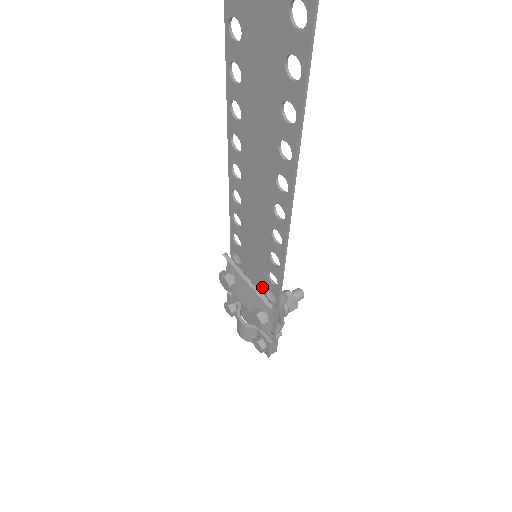
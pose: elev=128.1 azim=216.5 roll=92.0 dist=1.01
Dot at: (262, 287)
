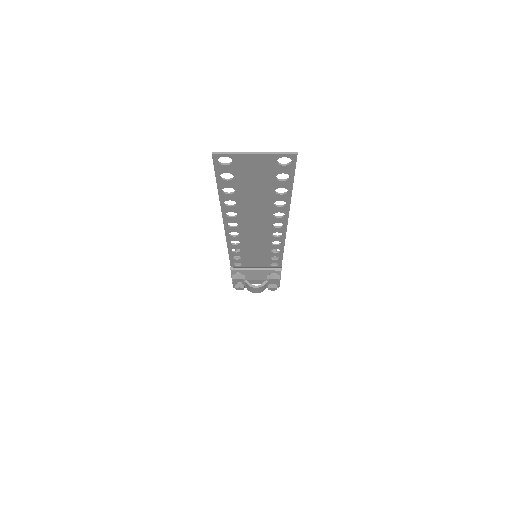
Dot at: (265, 265)
